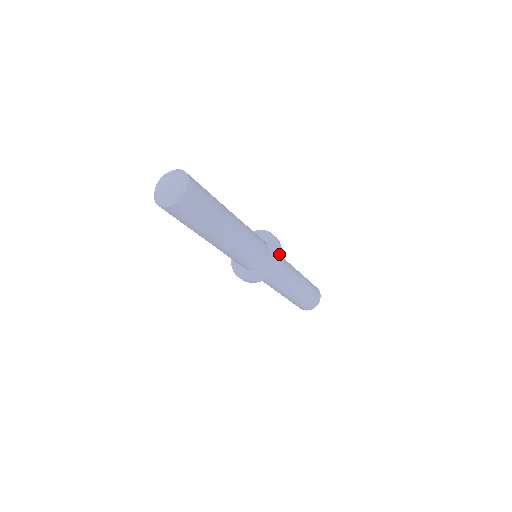
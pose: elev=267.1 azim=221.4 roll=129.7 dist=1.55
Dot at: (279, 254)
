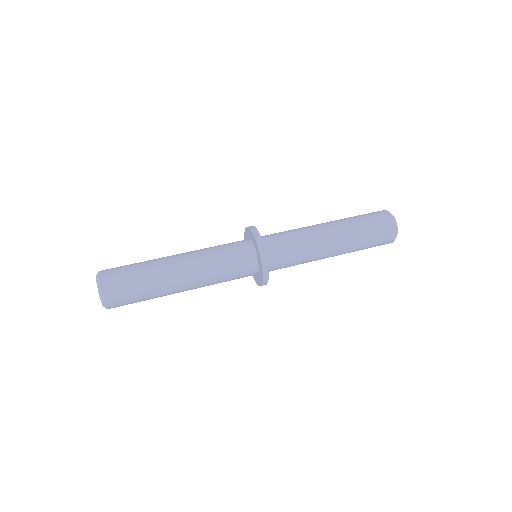
Dot at: (248, 227)
